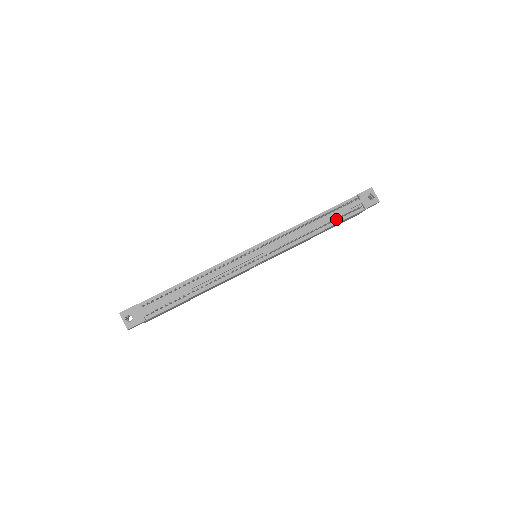
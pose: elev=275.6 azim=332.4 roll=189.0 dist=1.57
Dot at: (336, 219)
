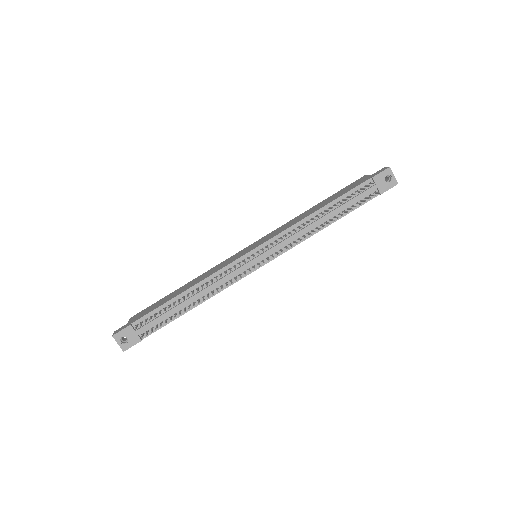
Dot at: (346, 209)
